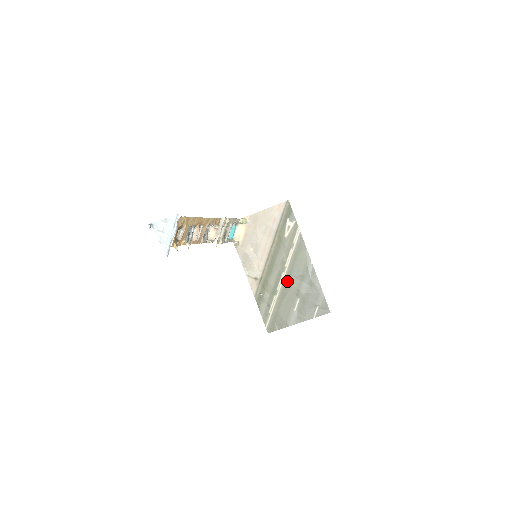
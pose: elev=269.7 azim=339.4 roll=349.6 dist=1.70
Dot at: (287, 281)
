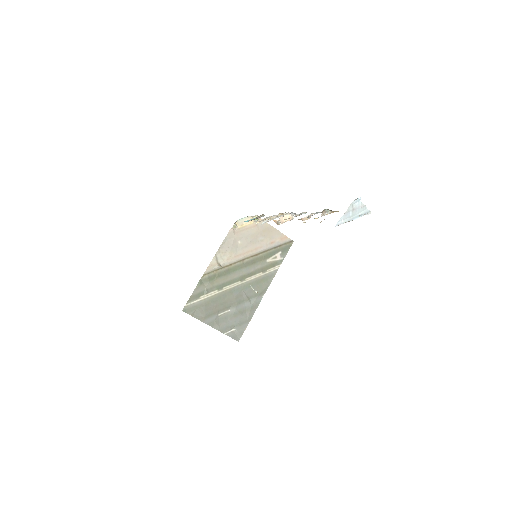
Dot at: (236, 290)
